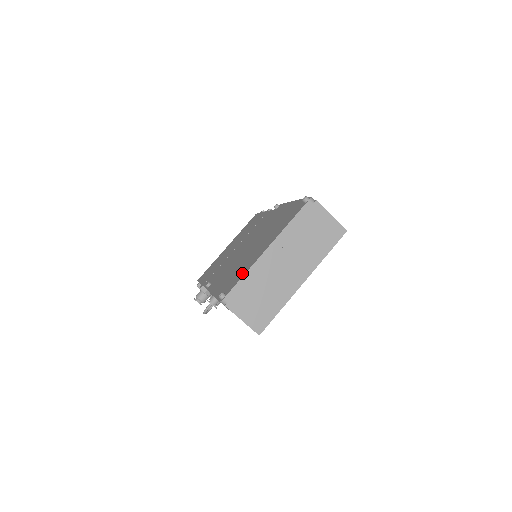
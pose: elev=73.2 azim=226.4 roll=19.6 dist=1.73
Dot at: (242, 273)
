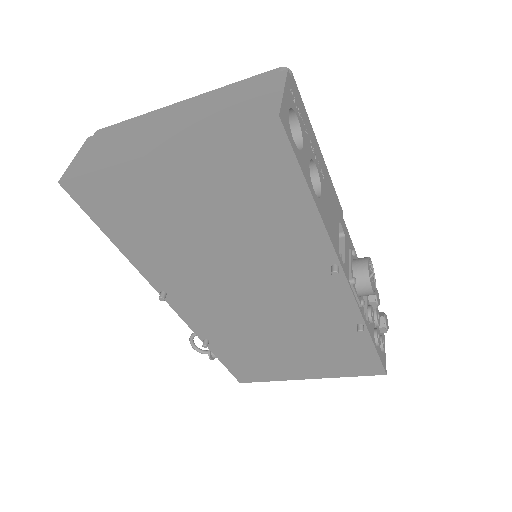
Dot at: occluded
